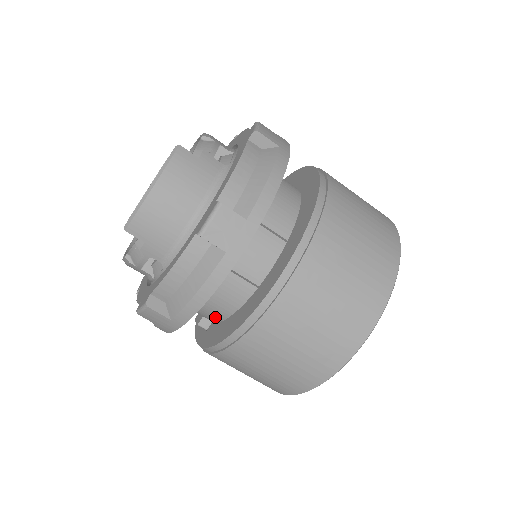
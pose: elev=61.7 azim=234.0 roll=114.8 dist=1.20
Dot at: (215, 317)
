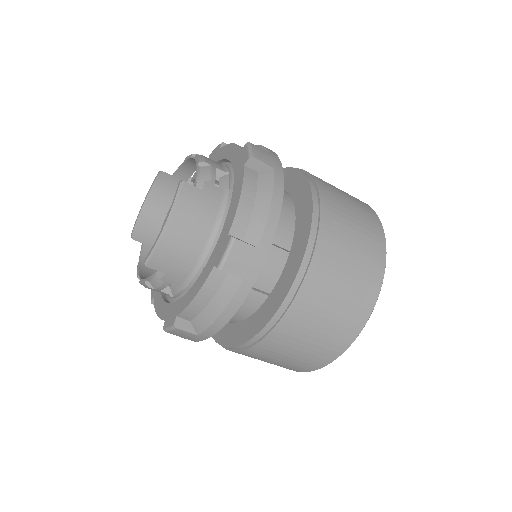
Dot at: (231, 320)
